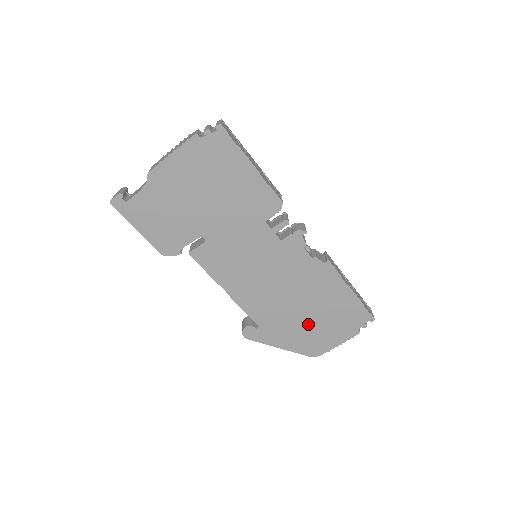
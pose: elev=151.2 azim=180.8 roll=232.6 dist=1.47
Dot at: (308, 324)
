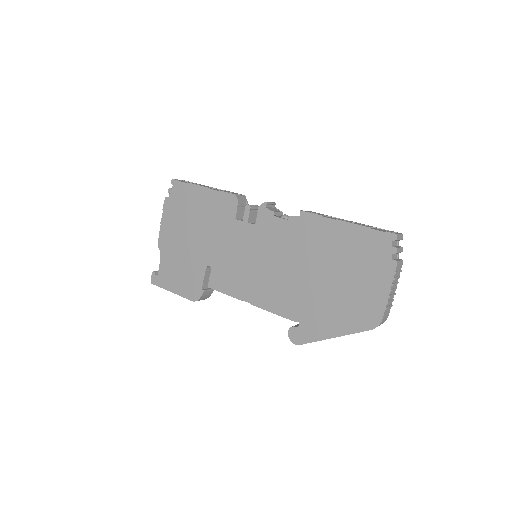
Dot at: (338, 289)
